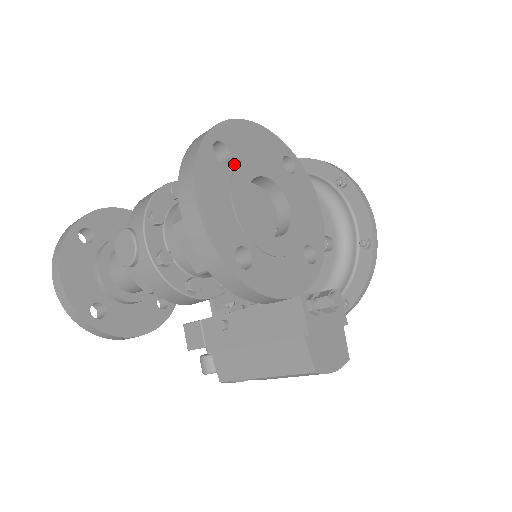
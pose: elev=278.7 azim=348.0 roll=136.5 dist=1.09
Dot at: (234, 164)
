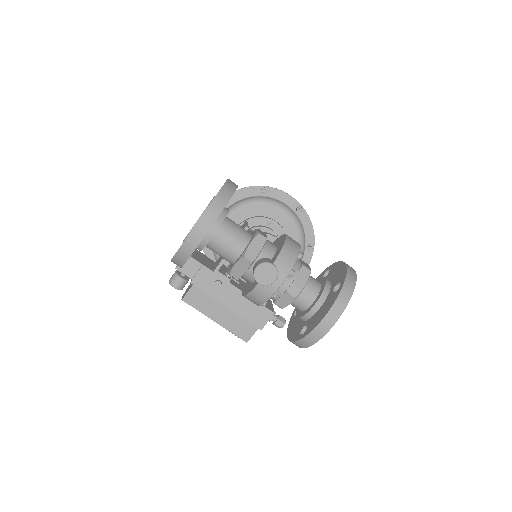
Dot at: occluded
